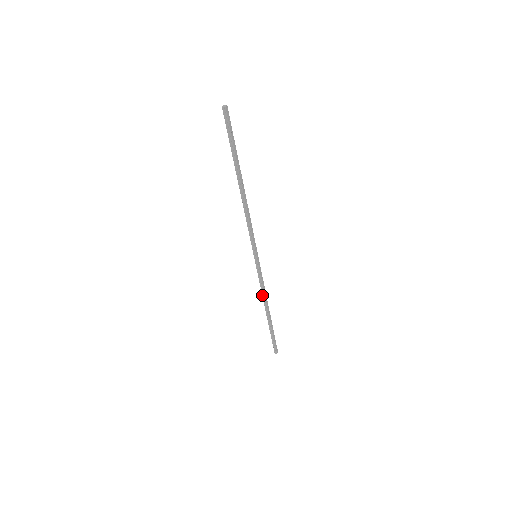
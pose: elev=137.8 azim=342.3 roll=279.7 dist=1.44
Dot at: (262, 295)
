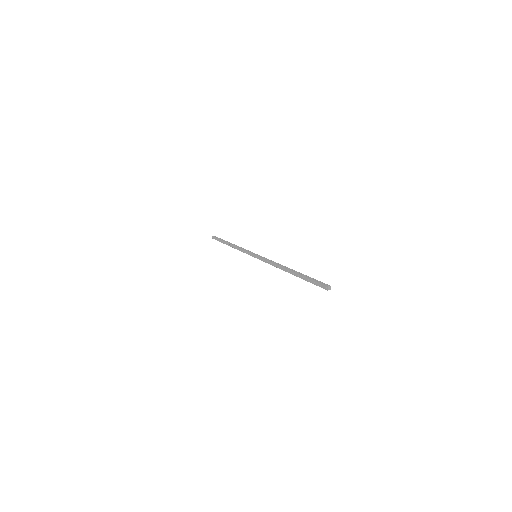
Dot at: occluded
